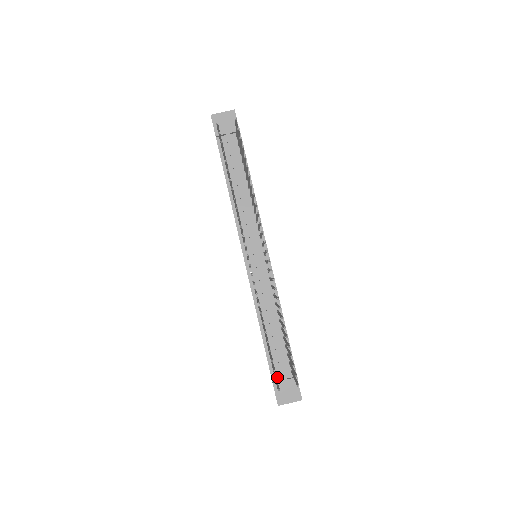
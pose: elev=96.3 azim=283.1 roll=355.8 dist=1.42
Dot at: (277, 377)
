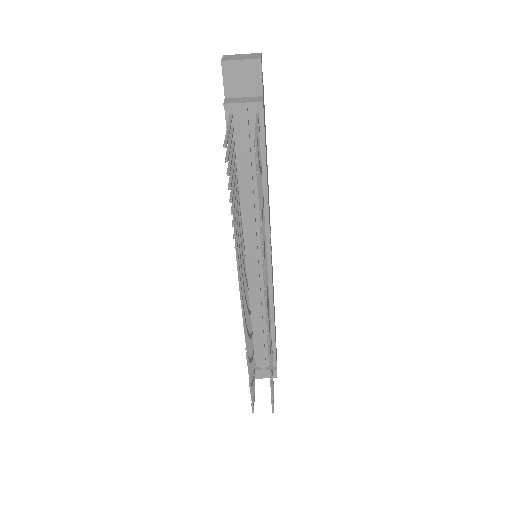
Dot at: (256, 365)
